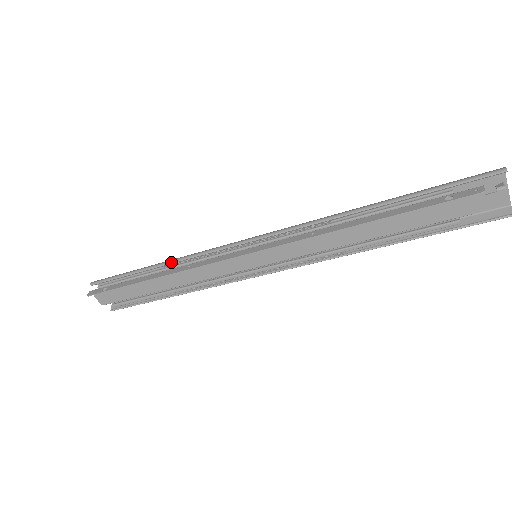
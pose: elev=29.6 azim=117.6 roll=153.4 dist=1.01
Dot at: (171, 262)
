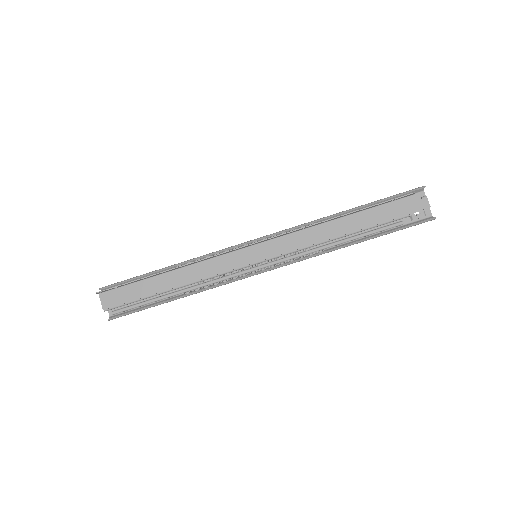
Dot at: (184, 261)
